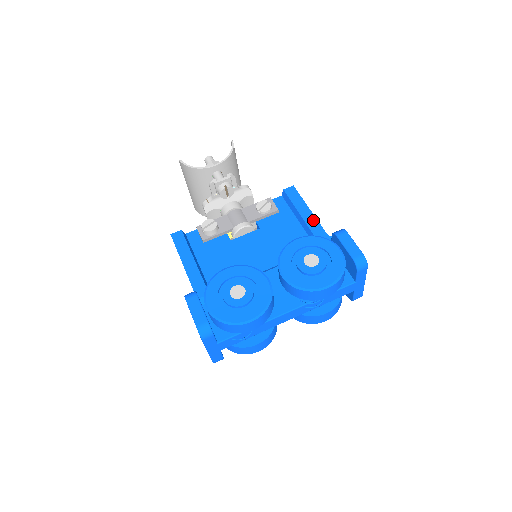
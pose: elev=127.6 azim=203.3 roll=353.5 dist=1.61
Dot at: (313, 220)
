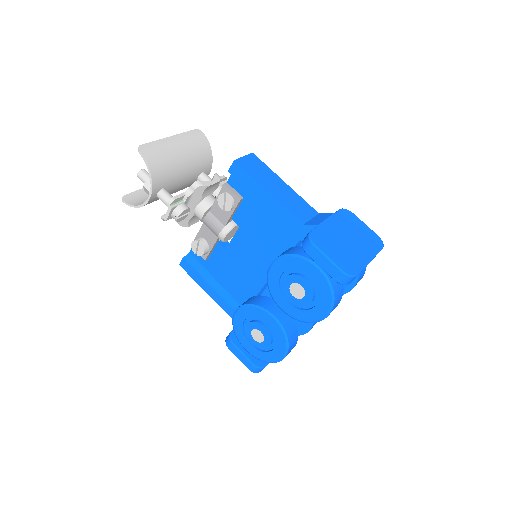
Dot at: (278, 208)
